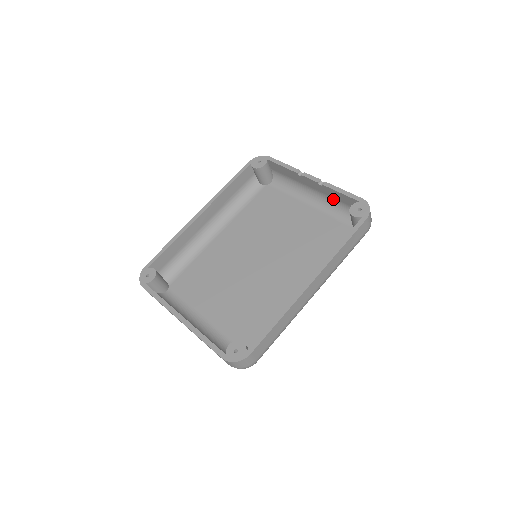
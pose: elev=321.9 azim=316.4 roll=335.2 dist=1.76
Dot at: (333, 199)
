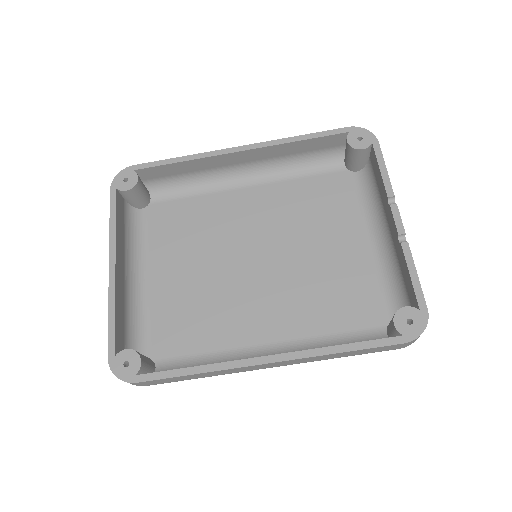
Dot at: (400, 267)
